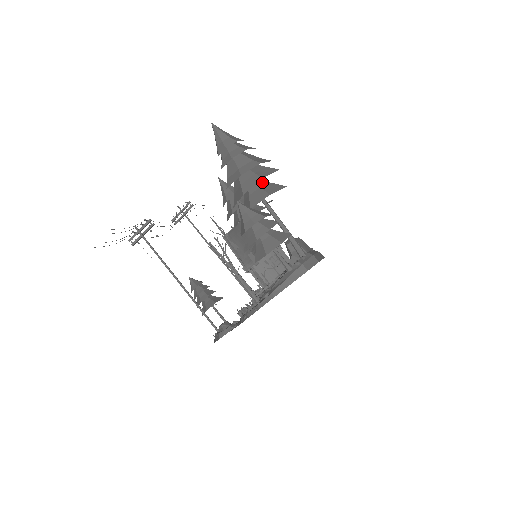
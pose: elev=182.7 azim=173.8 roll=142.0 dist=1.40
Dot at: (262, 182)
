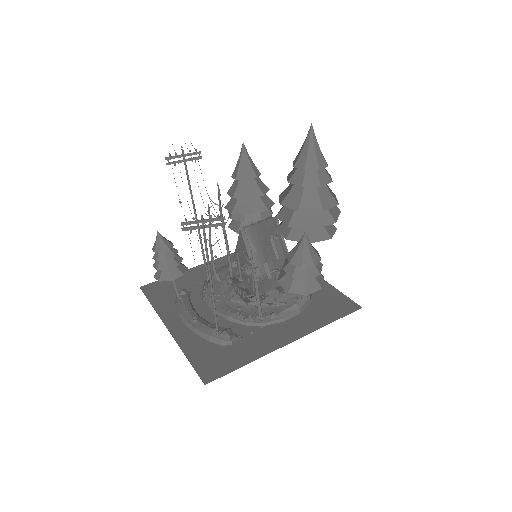
Dot at: occluded
